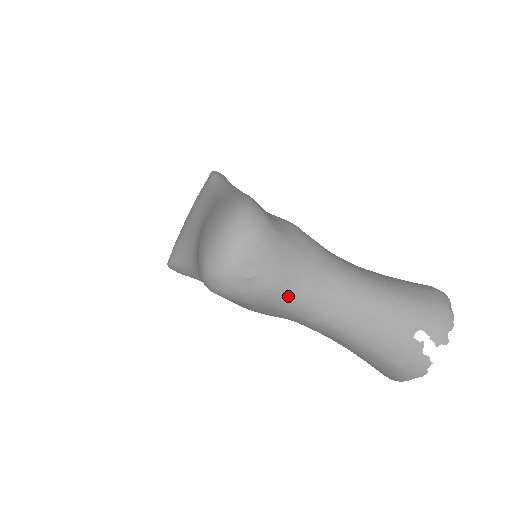
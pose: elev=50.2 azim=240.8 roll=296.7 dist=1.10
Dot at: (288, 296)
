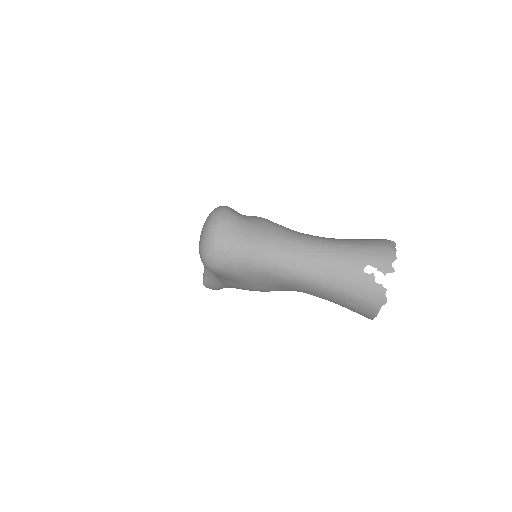
Dot at: (259, 260)
